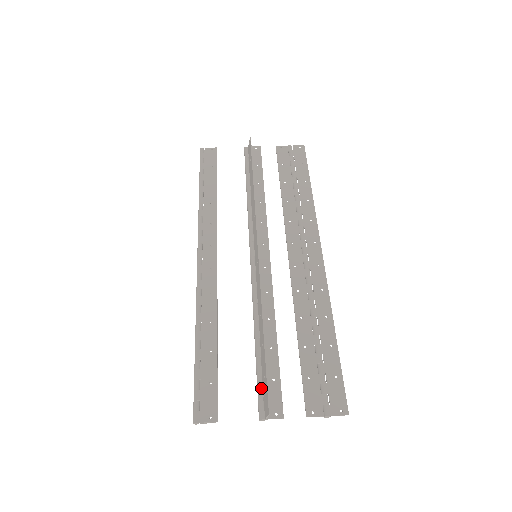
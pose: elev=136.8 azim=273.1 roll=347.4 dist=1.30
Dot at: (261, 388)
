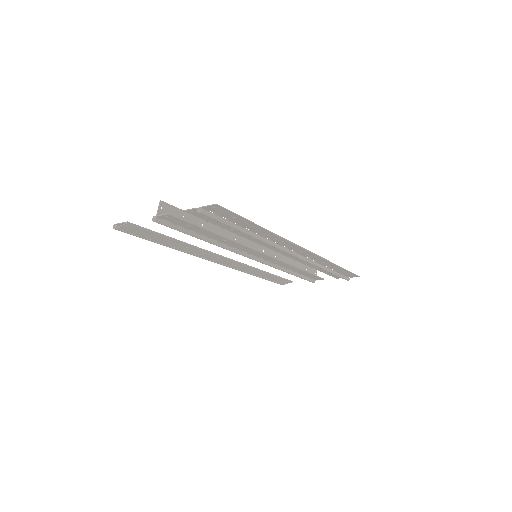
Dot at: (175, 224)
